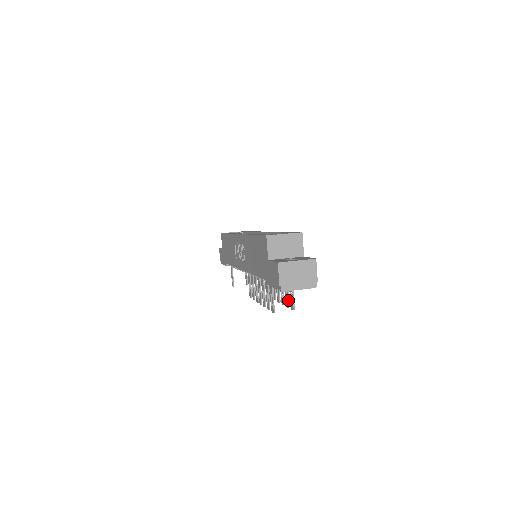
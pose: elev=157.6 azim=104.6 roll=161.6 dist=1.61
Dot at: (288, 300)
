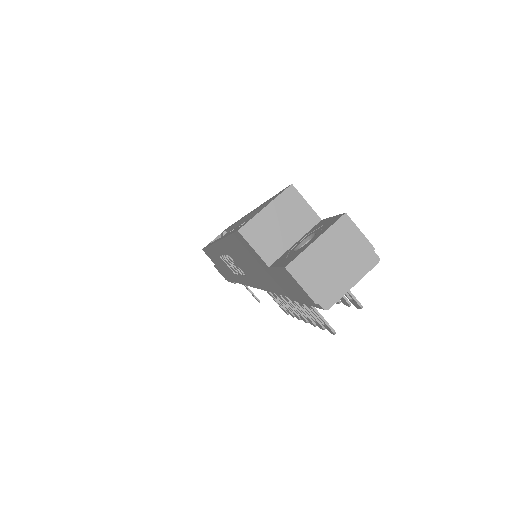
Dot at: occluded
